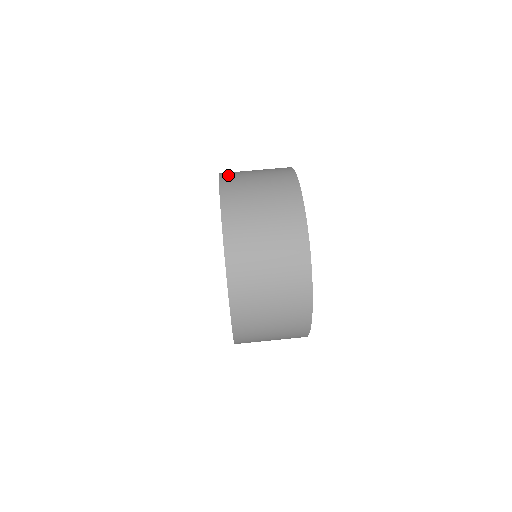
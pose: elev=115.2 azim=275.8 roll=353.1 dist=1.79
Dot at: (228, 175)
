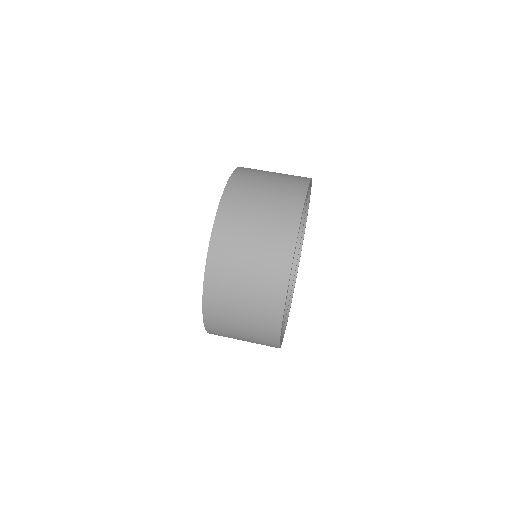
Dot at: (236, 186)
